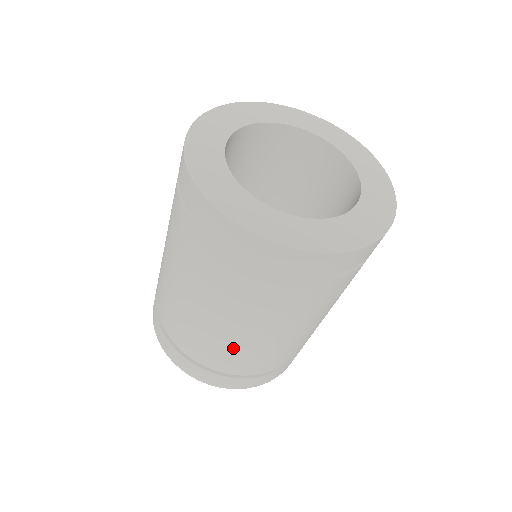
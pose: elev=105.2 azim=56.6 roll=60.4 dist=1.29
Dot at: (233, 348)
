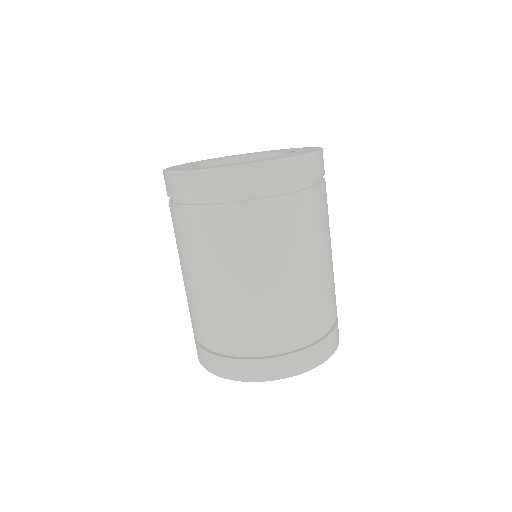
Dot at: (313, 294)
